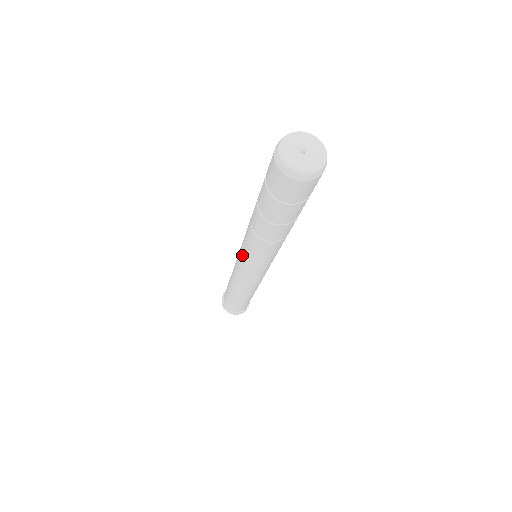
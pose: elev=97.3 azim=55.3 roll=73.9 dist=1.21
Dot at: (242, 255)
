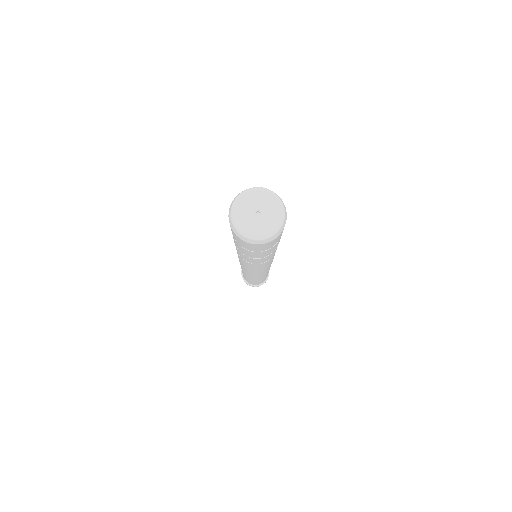
Dot at: occluded
